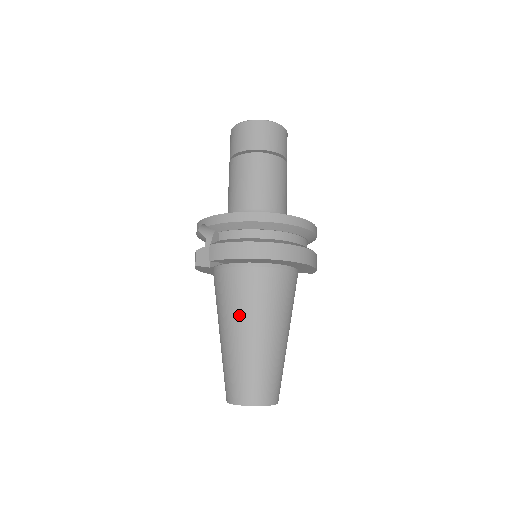
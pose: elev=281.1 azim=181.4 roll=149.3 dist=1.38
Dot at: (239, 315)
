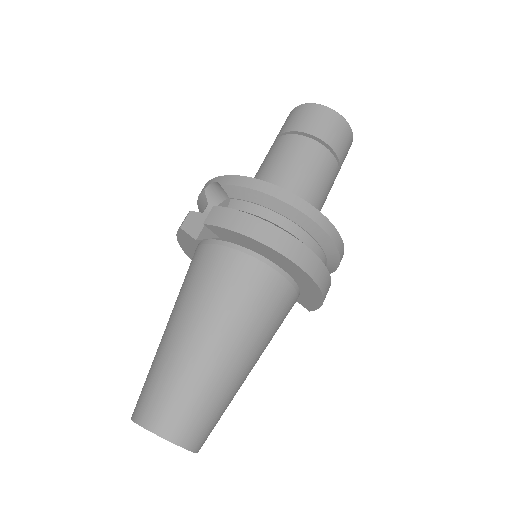
Dot at: (207, 309)
